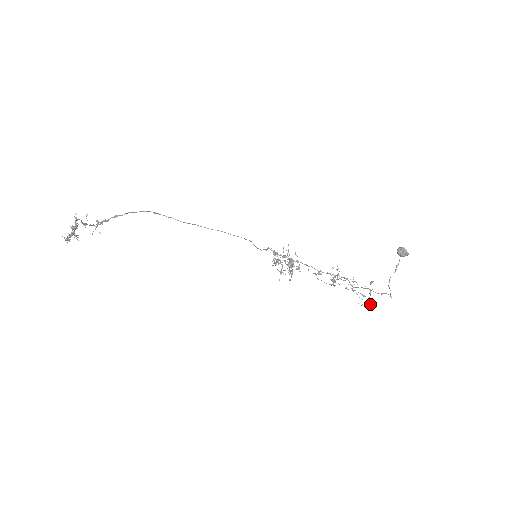
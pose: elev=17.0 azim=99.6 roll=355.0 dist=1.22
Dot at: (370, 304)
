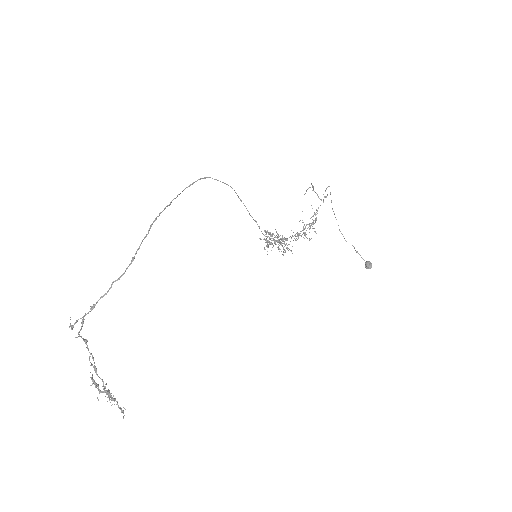
Dot at: occluded
